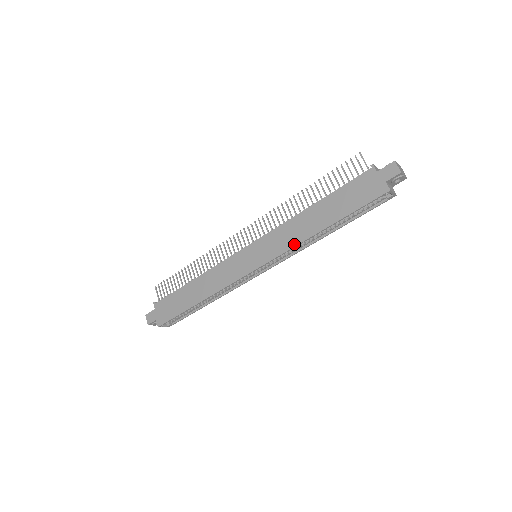
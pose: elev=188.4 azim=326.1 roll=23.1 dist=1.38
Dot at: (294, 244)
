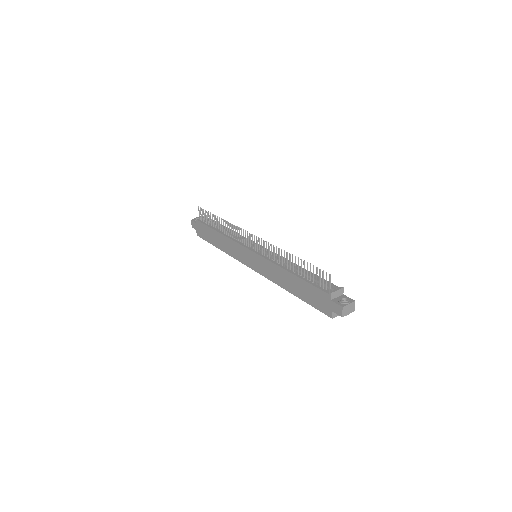
Dot at: (274, 281)
